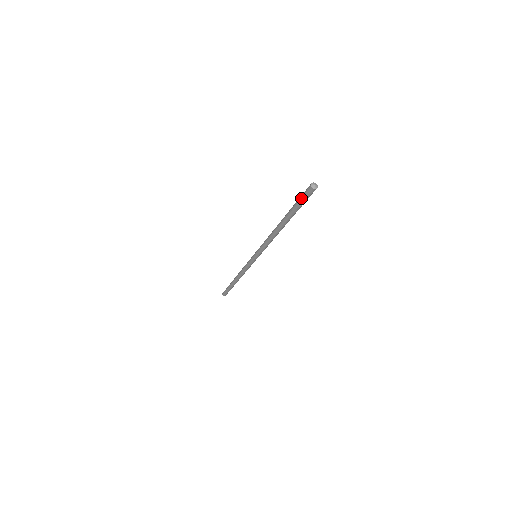
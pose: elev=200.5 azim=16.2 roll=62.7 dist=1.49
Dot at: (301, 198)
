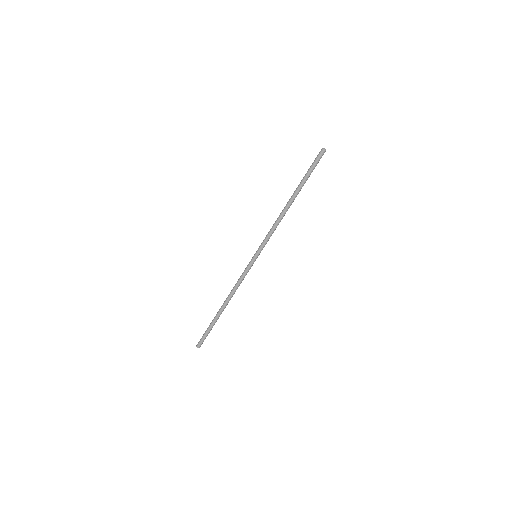
Dot at: (313, 162)
